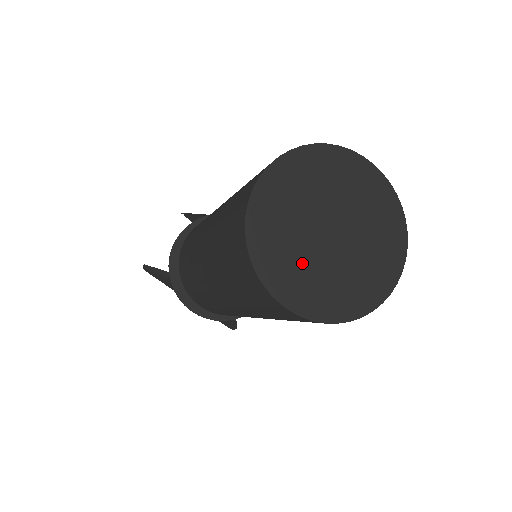
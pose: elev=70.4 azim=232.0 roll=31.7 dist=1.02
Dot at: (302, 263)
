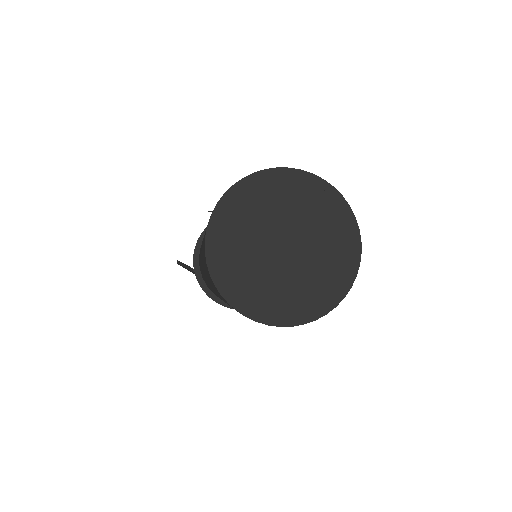
Dot at: (258, 276)
